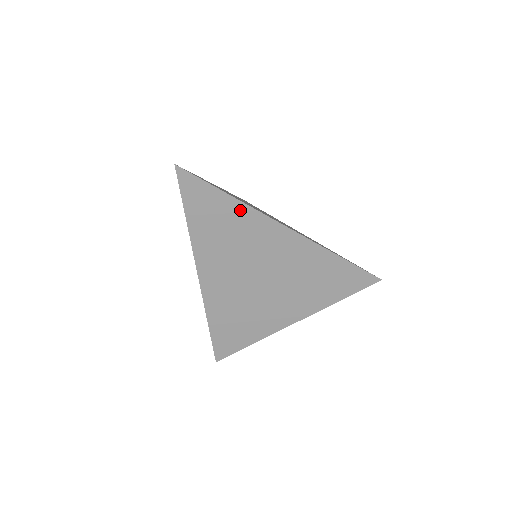
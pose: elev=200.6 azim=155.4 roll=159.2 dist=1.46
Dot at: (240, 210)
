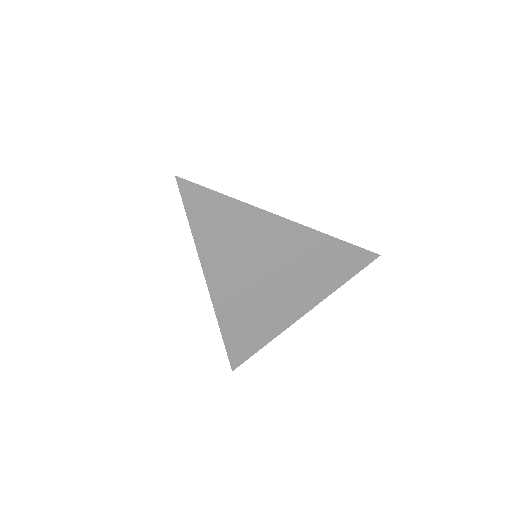
Dot at: (244, 212)
